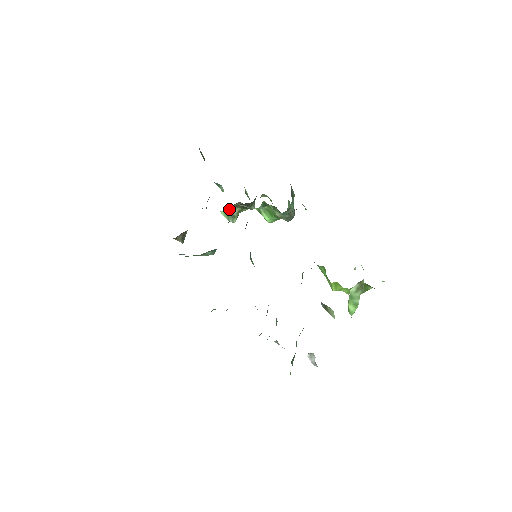
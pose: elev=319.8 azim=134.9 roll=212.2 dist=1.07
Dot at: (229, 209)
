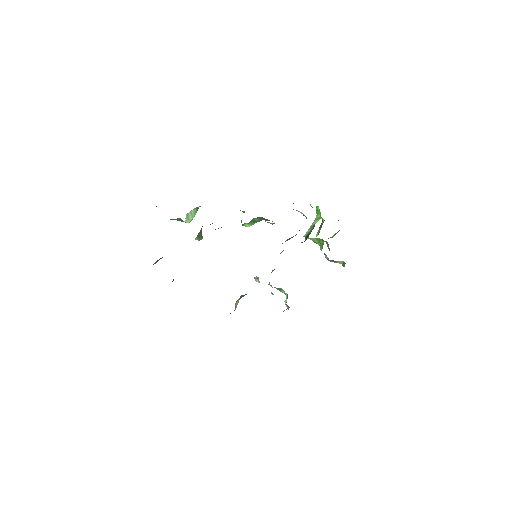
Dot at: (199, 233)
